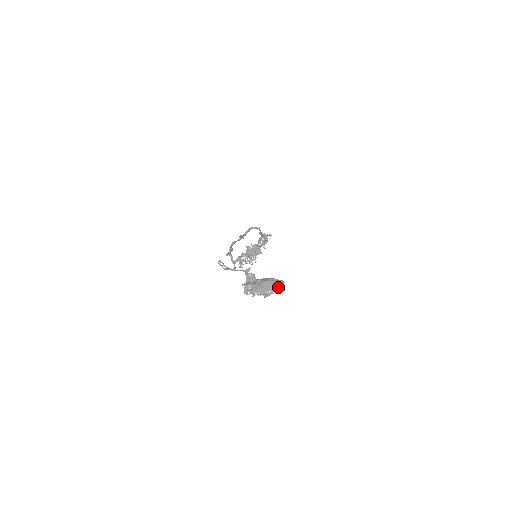
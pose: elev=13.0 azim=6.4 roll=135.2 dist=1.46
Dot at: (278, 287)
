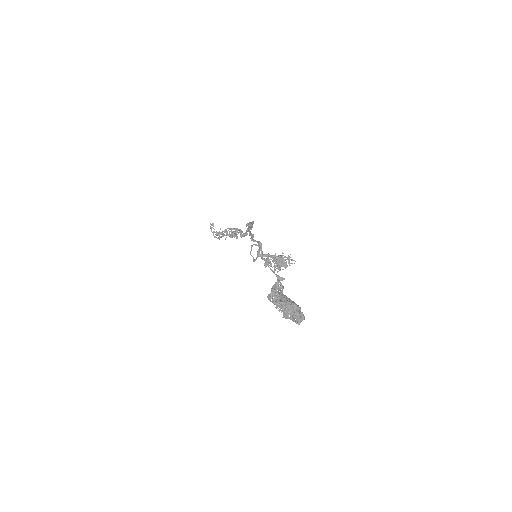
Dot at: (299, 318)
